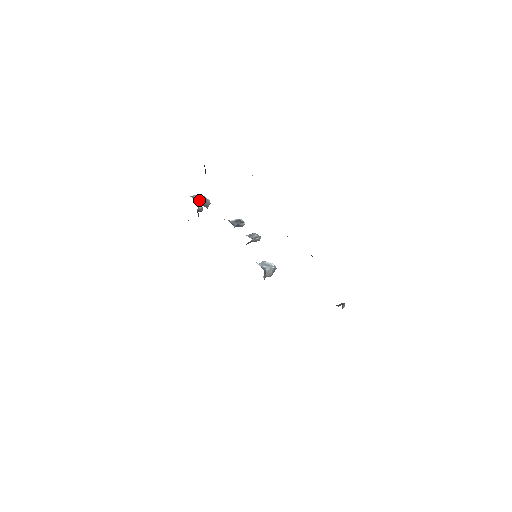
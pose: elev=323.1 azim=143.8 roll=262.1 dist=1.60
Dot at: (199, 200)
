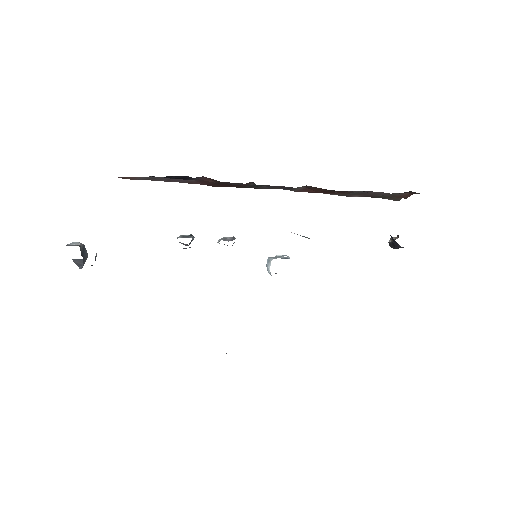
Dot at: (81, 248)
